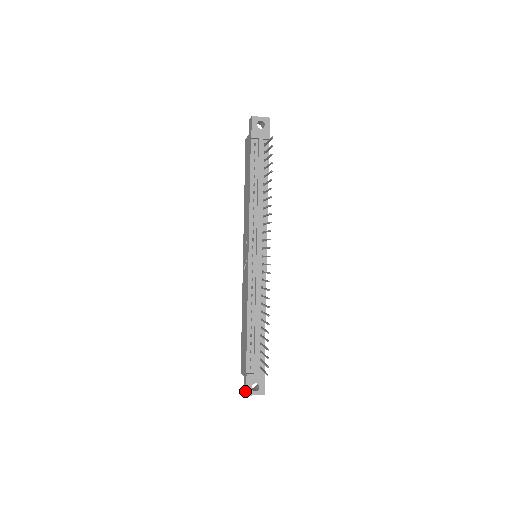
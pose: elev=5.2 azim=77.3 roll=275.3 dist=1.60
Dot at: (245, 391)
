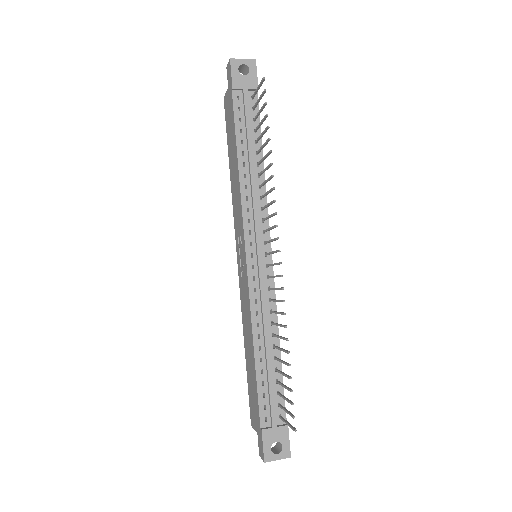
Dot at: (262, 455)
